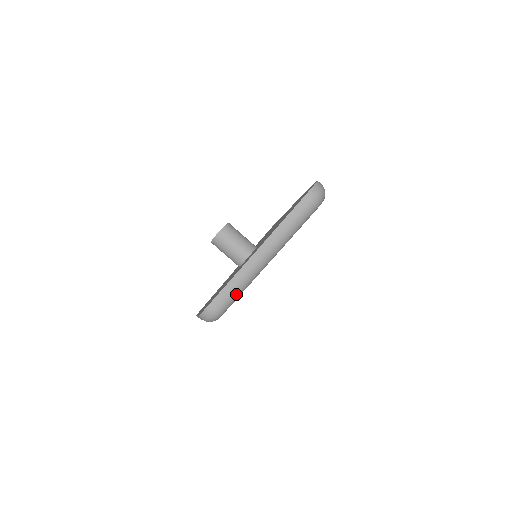
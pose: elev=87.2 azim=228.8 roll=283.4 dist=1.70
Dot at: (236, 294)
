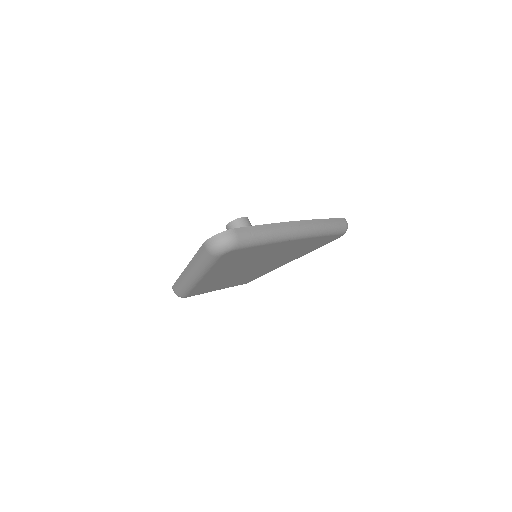
Dot at: (184, 289)
